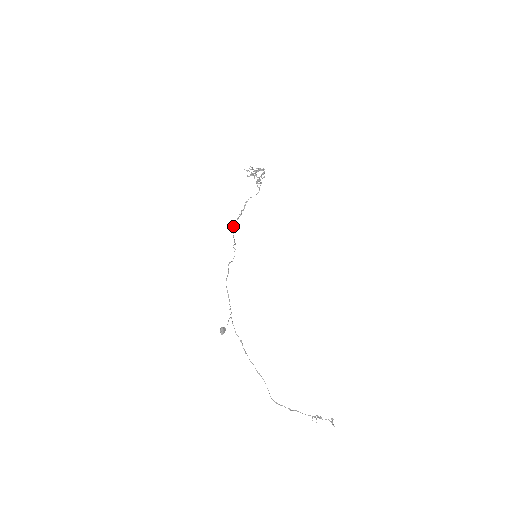
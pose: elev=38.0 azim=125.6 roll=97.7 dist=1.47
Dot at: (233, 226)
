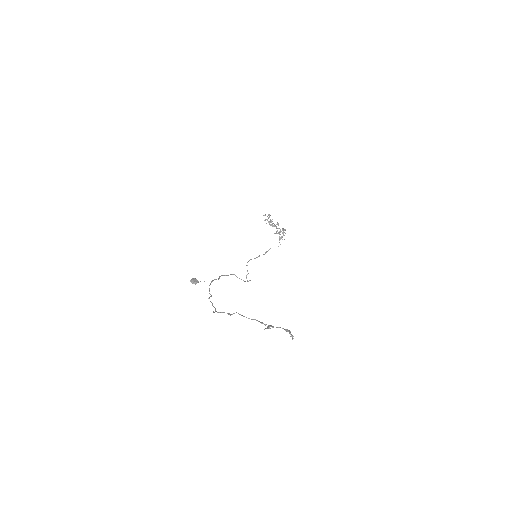
Dot at: (249, 260)
